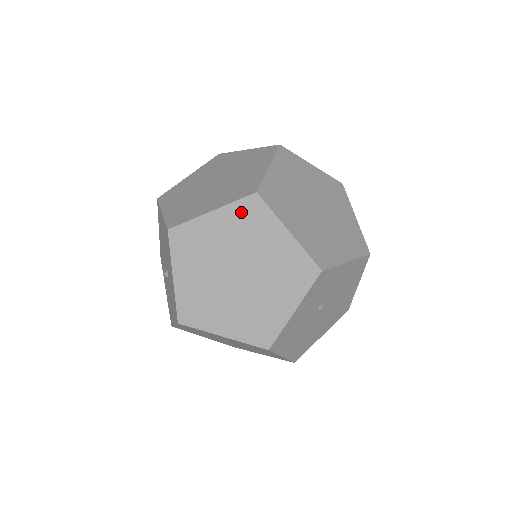
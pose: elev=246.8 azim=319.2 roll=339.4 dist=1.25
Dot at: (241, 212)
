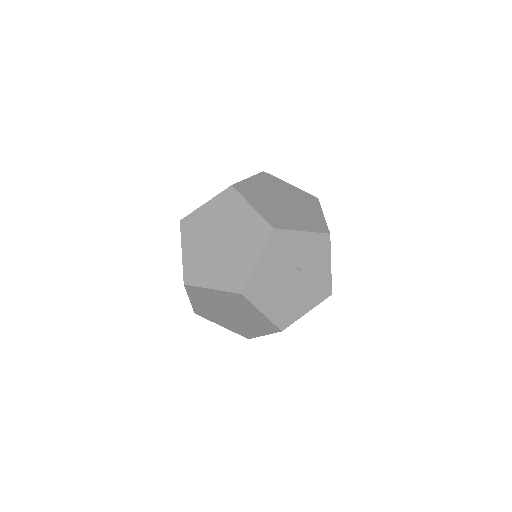
Dot at: (305, 195)
